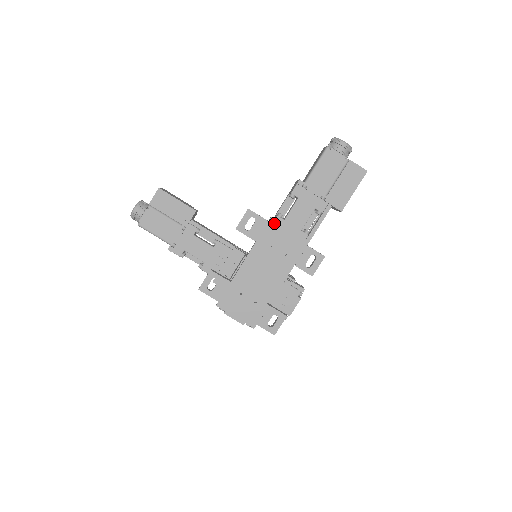
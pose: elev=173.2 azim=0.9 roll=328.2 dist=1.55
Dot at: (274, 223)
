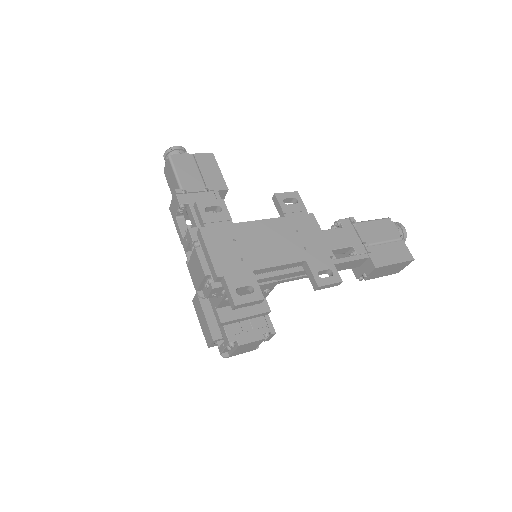
Dot at: (312, 219)
